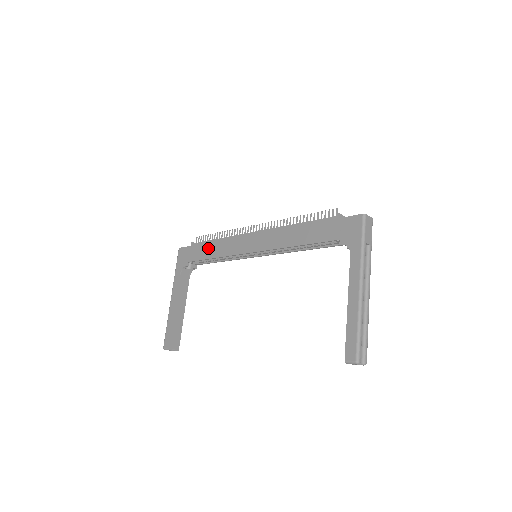
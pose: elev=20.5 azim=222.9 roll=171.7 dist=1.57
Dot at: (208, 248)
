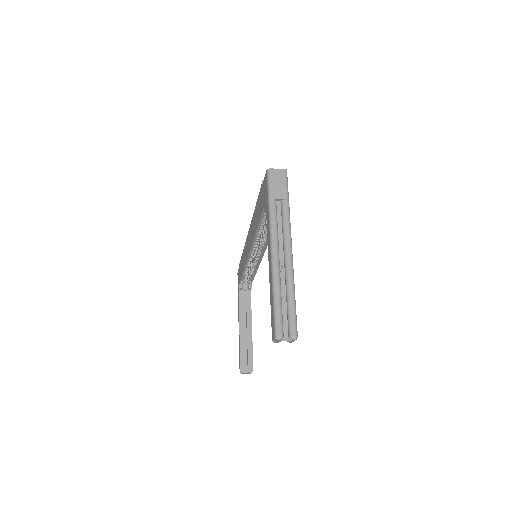
Dot at: (241, 264)
